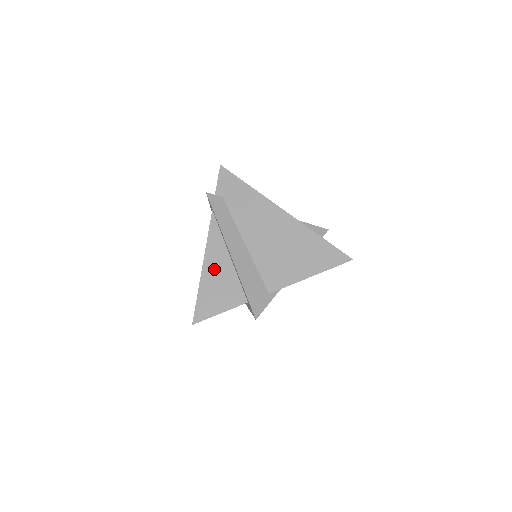
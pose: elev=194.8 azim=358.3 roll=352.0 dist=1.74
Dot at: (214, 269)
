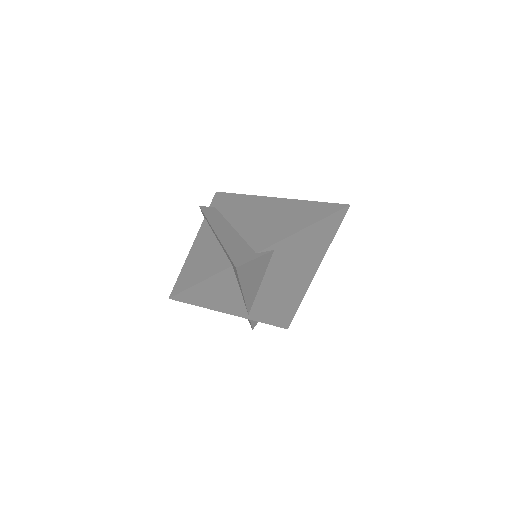
Dot at: (200, 252)
